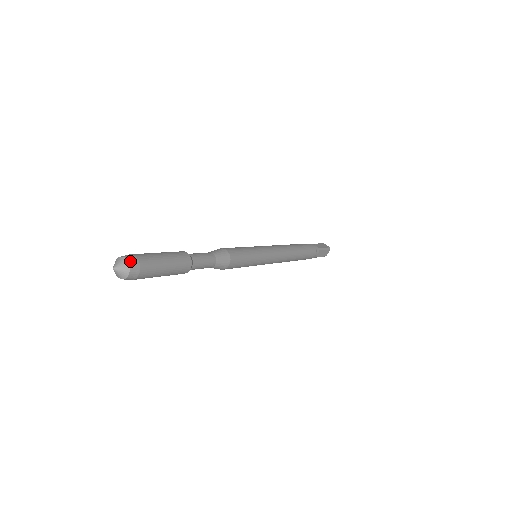
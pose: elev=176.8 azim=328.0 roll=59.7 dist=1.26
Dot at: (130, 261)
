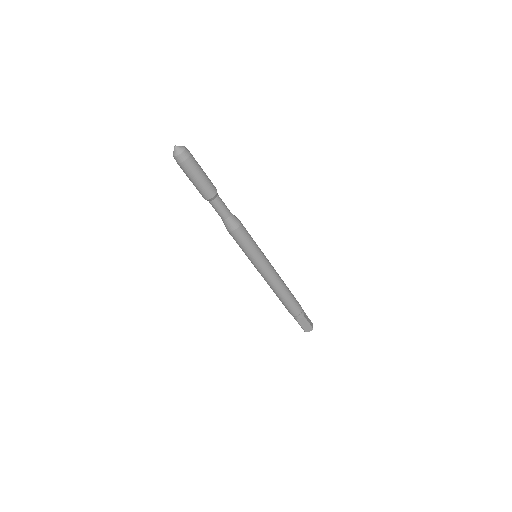
Dot at: (185, 151)
